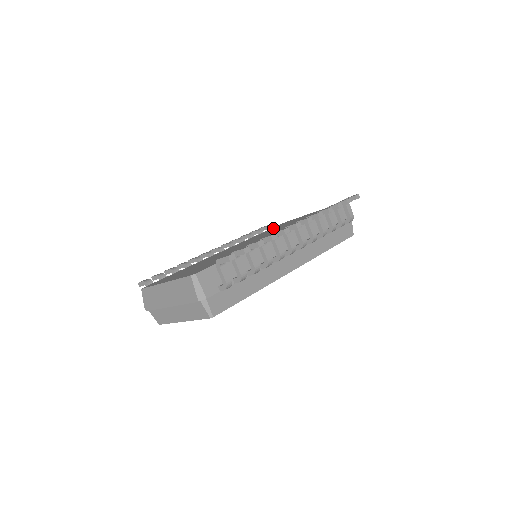
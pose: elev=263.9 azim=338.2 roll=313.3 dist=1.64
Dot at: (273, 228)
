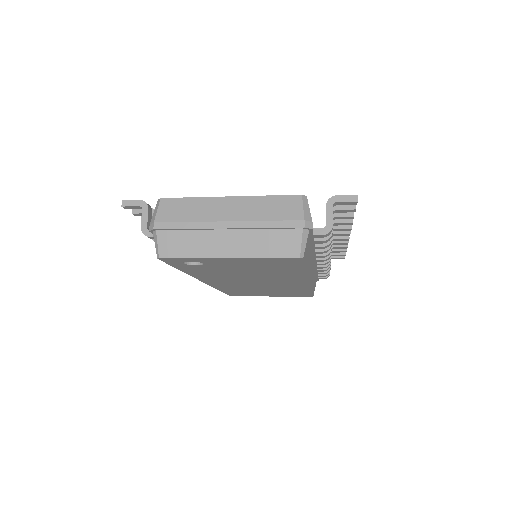
Dot at: occluded
